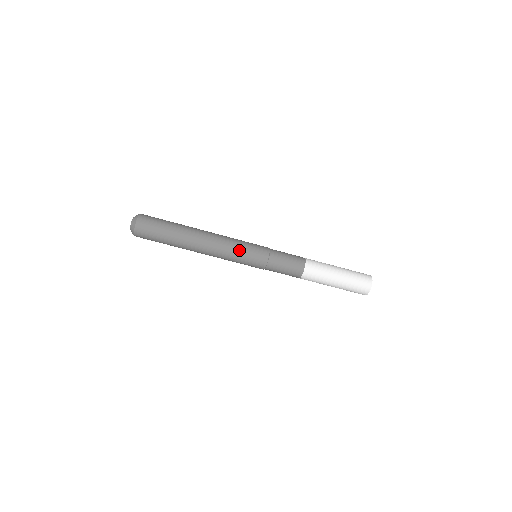
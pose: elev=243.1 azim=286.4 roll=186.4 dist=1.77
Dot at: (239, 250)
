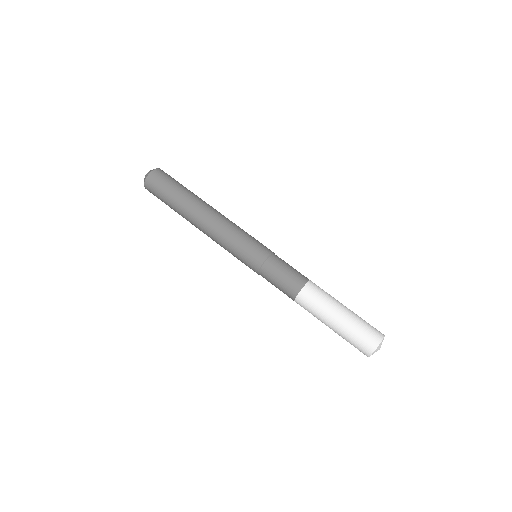
Dot at: (247, 233)
